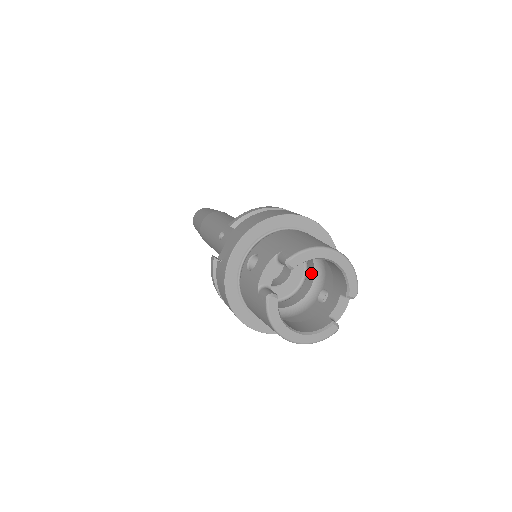
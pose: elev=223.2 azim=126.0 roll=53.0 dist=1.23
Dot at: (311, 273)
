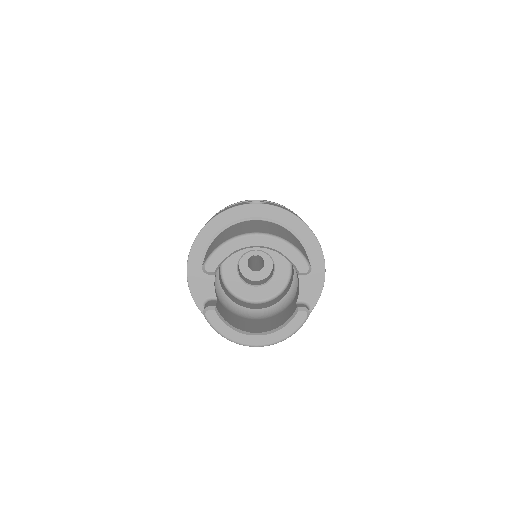
Dot at: occluded
